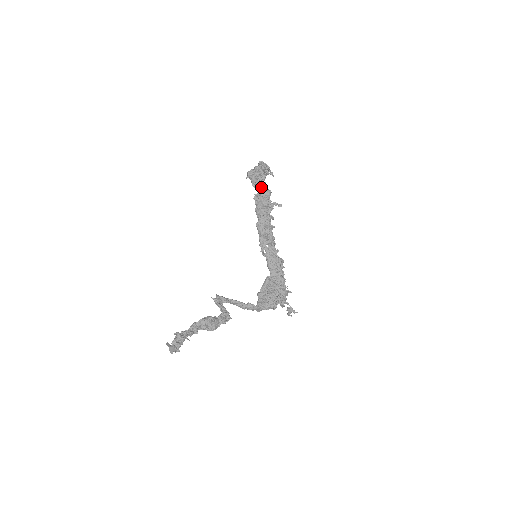
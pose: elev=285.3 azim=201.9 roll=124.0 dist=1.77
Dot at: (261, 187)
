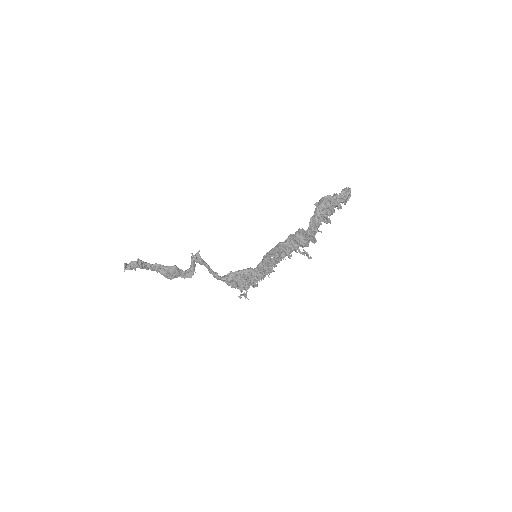
Dot at: (313, 233)
